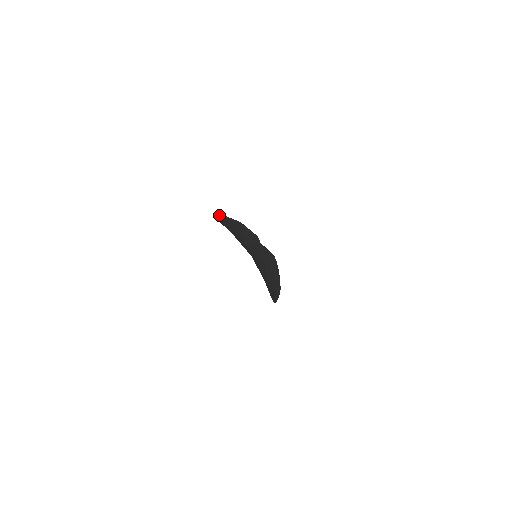
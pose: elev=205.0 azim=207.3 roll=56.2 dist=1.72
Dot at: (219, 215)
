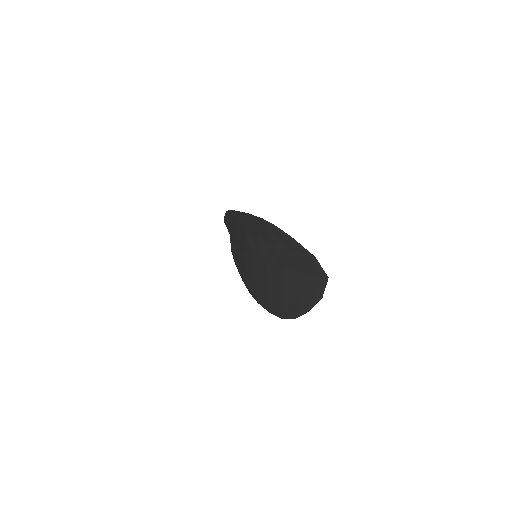
Dot at: (281, 231)
